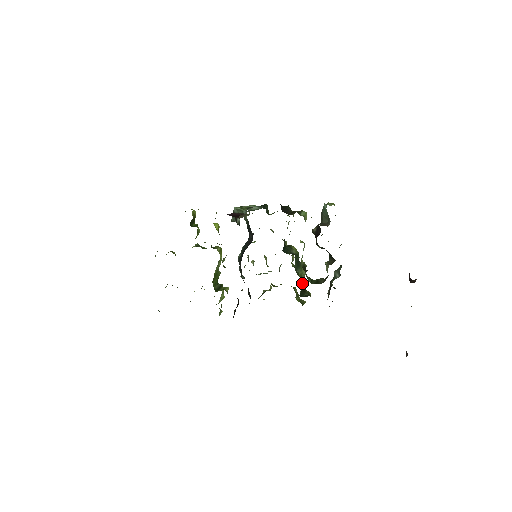
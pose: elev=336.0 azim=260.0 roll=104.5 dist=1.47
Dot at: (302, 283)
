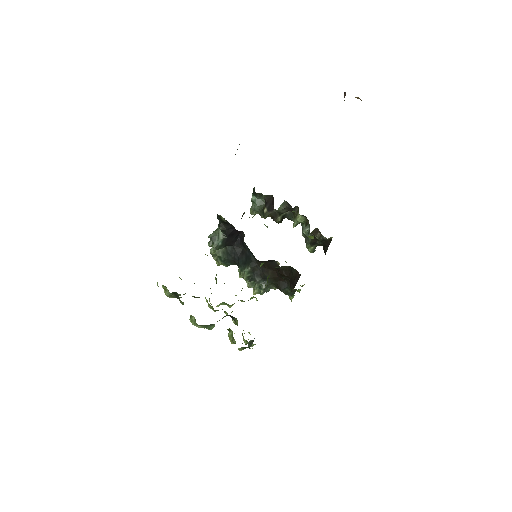
Dot at: occluded
